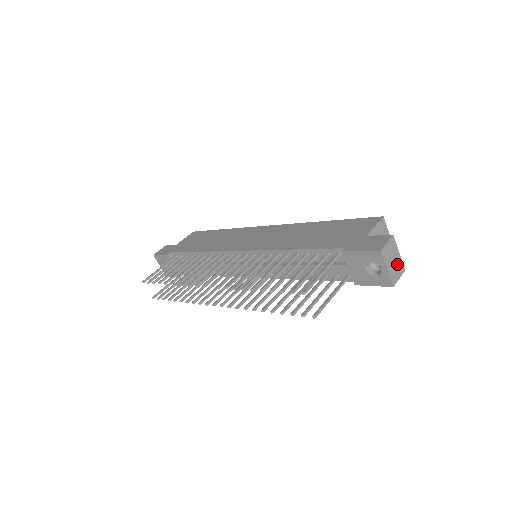
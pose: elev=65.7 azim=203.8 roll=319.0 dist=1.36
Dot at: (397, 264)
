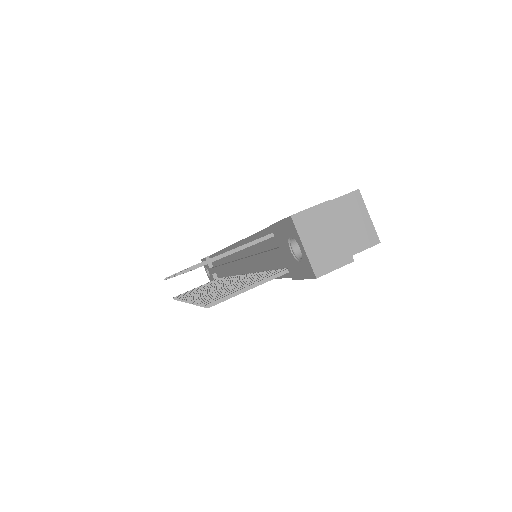
Dot at: (333, 246)
